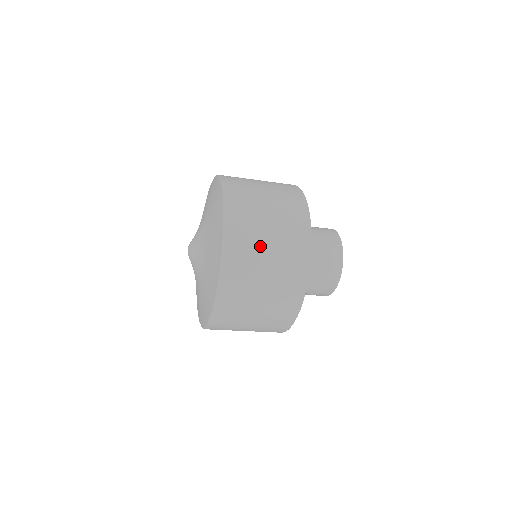
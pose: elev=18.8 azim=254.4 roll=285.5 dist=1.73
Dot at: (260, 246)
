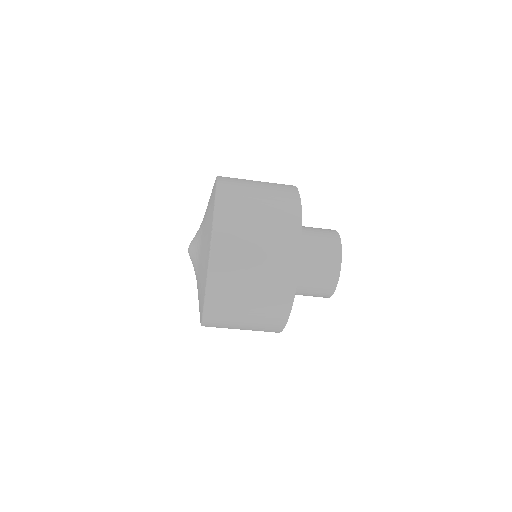
Dot at: (248, 248)
